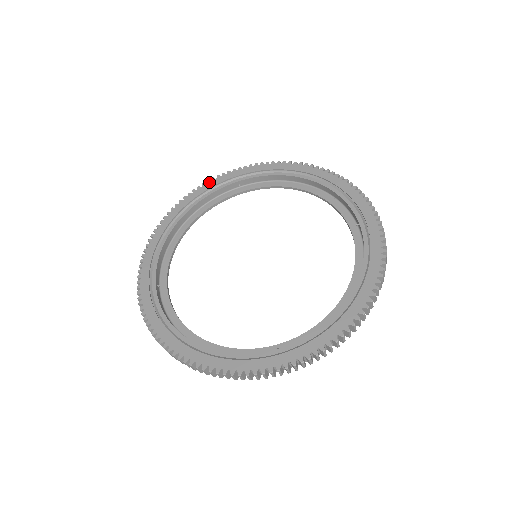
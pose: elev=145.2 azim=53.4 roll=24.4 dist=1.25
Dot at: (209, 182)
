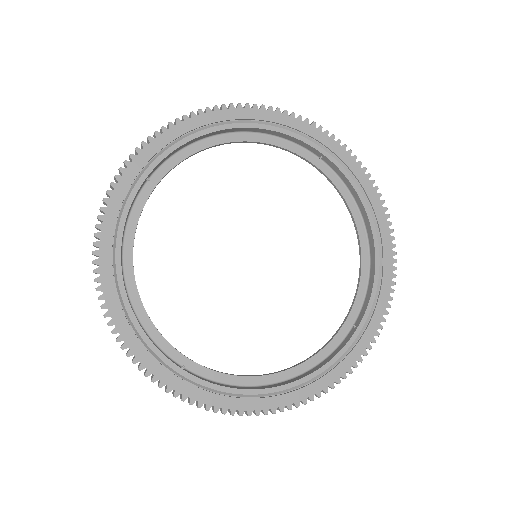
Dot at: (109, 201)
